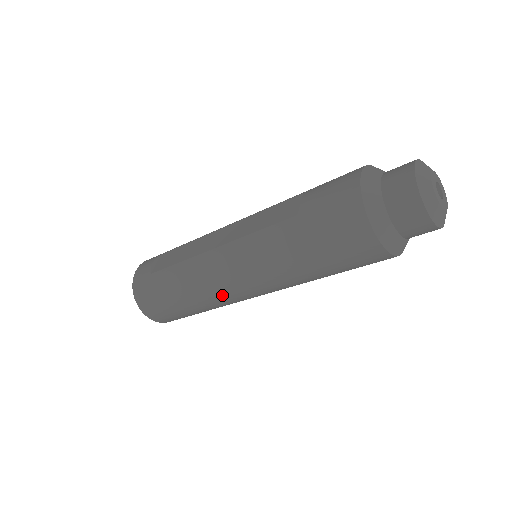
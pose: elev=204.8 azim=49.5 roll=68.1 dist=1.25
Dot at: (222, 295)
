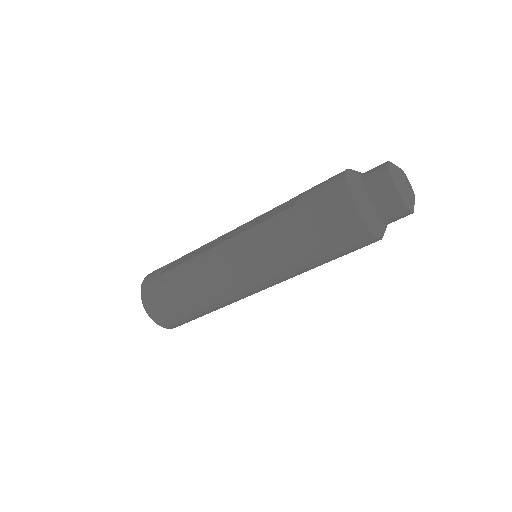
Dot at: (224, 286)
